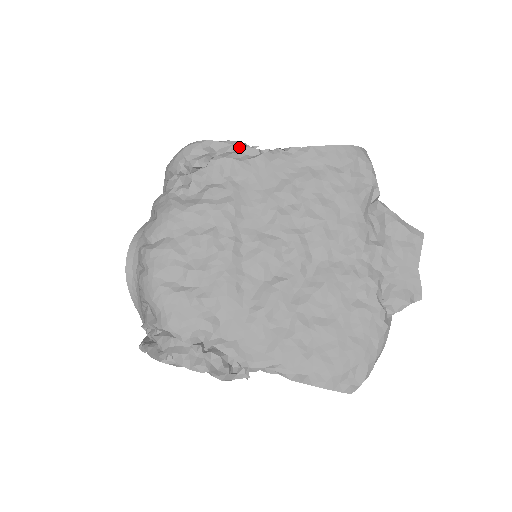
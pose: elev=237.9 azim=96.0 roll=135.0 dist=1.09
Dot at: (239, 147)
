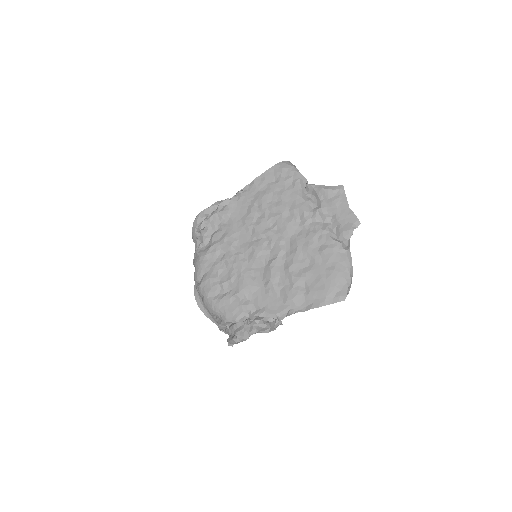
Dot at: occluded
